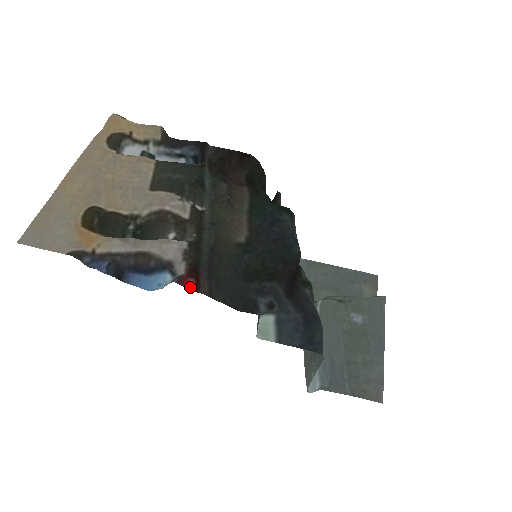
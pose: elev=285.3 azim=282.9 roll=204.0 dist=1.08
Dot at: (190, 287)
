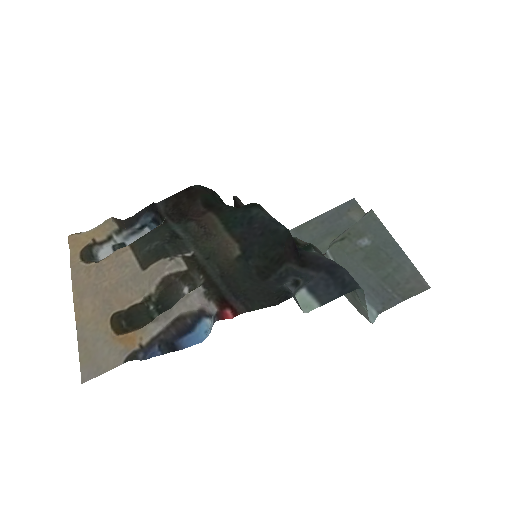
Dot at: (229, 316)
